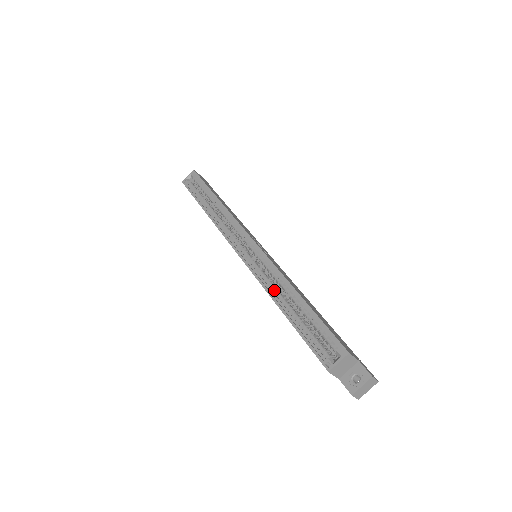
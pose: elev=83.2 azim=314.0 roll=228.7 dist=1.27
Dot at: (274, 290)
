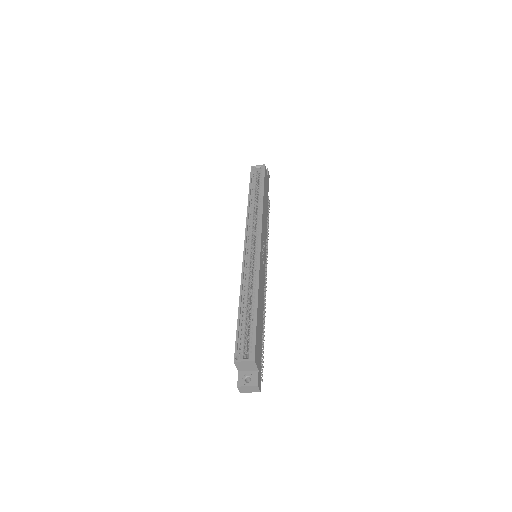
Dot at: (246, 287)
